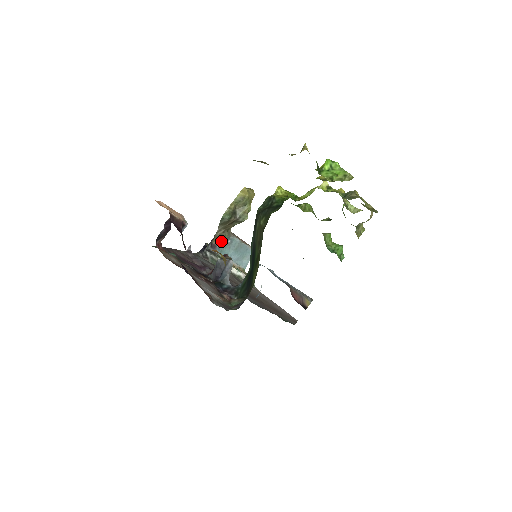
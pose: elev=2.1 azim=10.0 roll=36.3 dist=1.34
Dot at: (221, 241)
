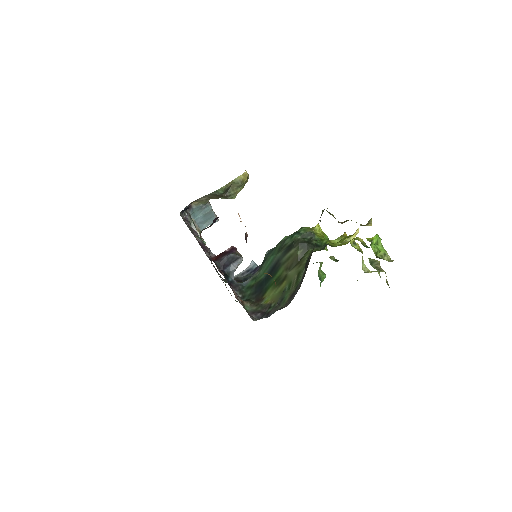
Dot at: (198, 204)
